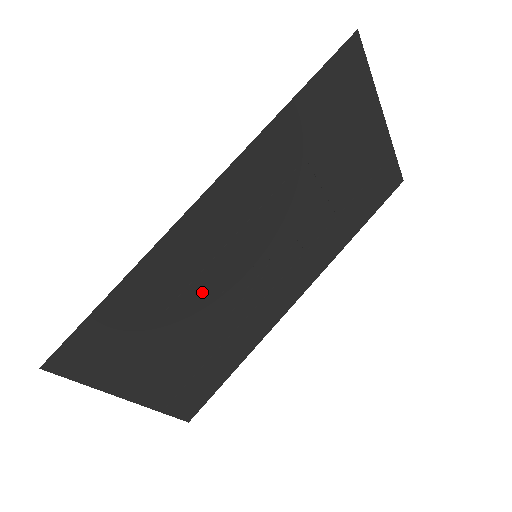
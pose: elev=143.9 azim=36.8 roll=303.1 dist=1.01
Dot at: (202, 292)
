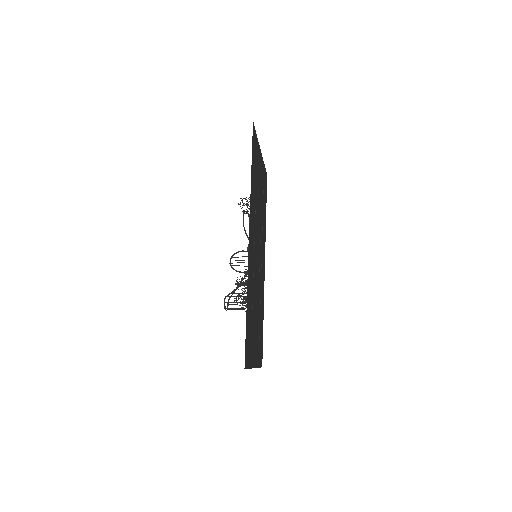
Dot at: (255, 289)
